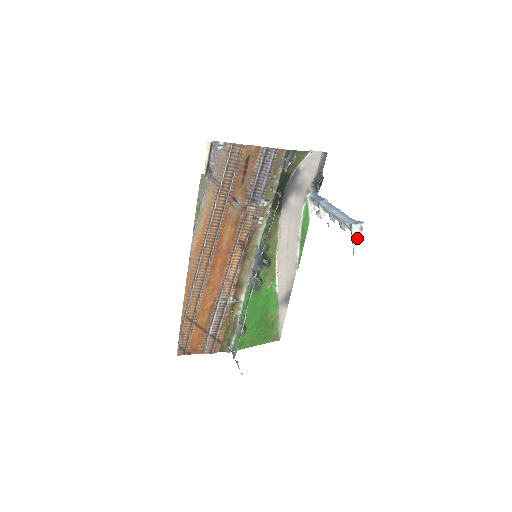
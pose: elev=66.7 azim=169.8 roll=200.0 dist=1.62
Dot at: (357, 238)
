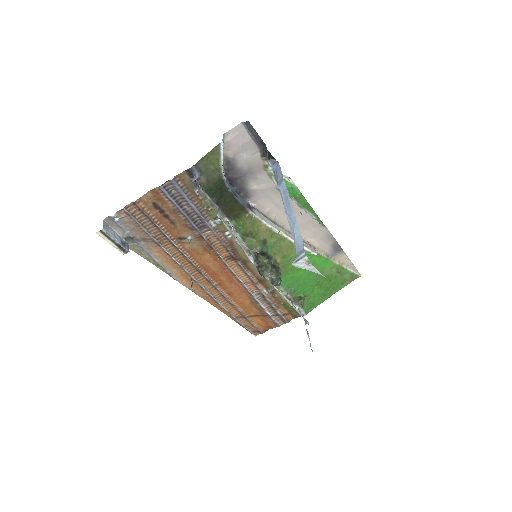
Dot at: (312, 269)
